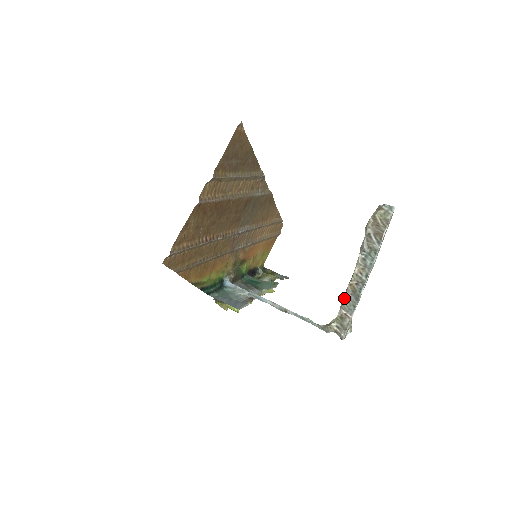
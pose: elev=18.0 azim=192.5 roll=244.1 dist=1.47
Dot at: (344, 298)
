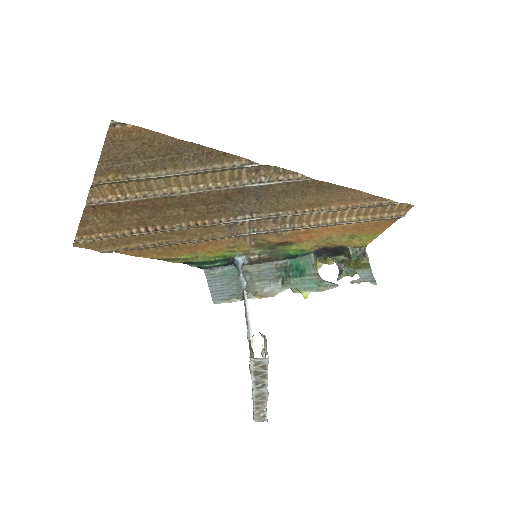
Dot at: occluded
